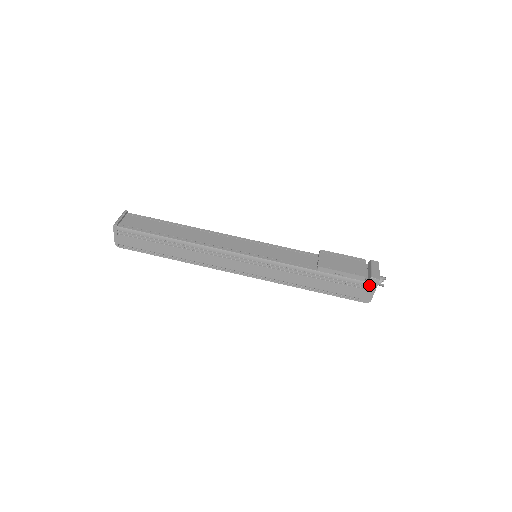
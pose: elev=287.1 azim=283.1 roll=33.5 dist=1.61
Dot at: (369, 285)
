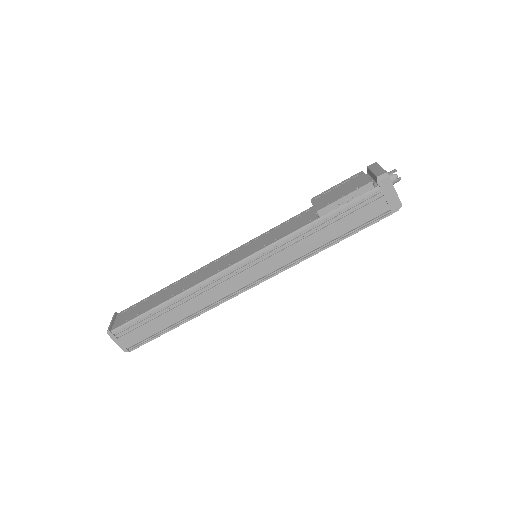
Dot at: (383, 188)
